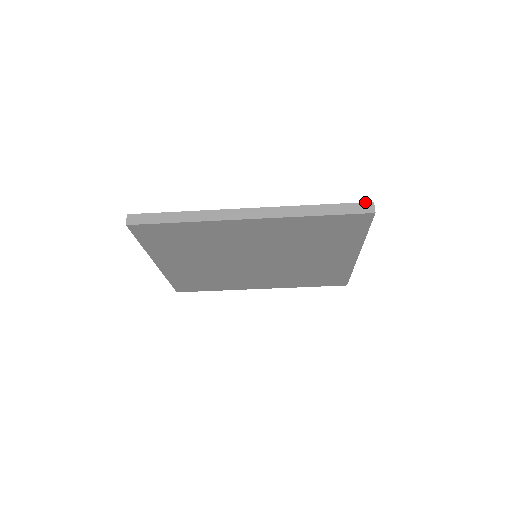
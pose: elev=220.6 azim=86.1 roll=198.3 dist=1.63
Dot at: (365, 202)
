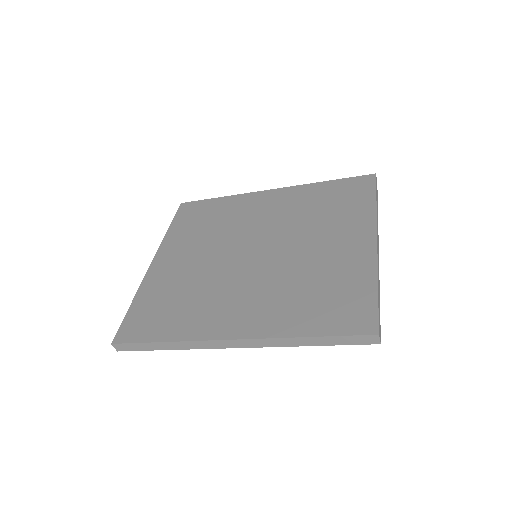
Dot at: (367, 335)
